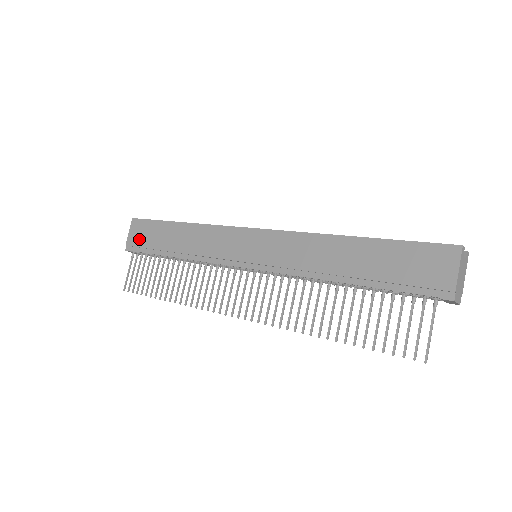
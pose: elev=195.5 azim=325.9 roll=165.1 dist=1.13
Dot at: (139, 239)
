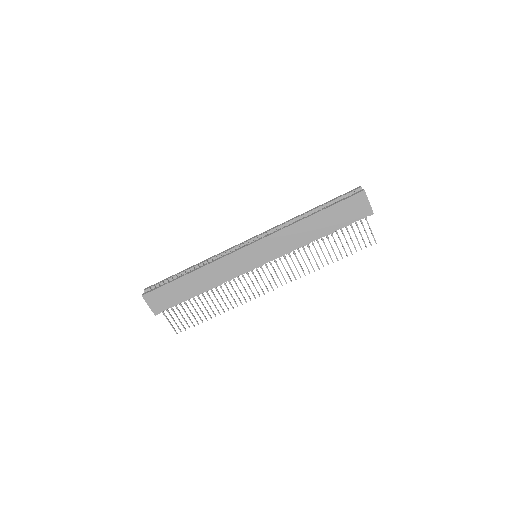
Dot at: (162, 303)
